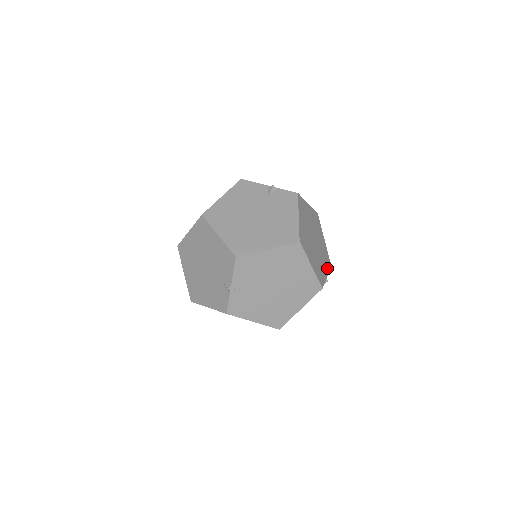
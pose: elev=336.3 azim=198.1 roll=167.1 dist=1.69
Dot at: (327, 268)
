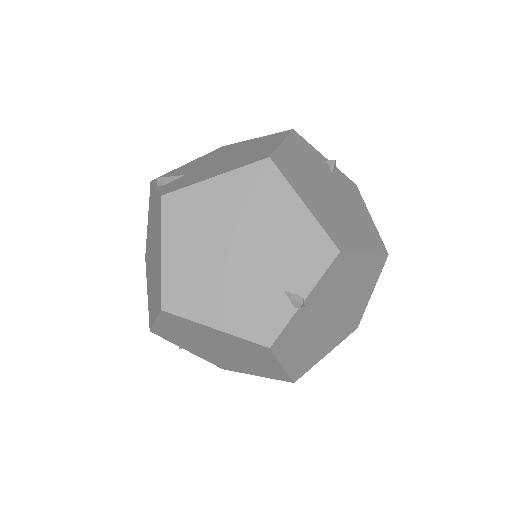
Dot at: occluded
